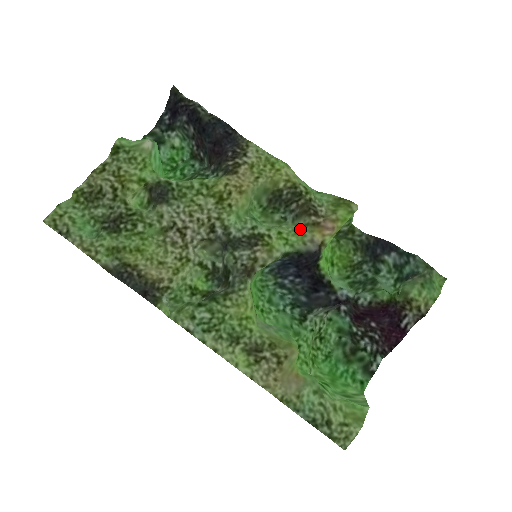
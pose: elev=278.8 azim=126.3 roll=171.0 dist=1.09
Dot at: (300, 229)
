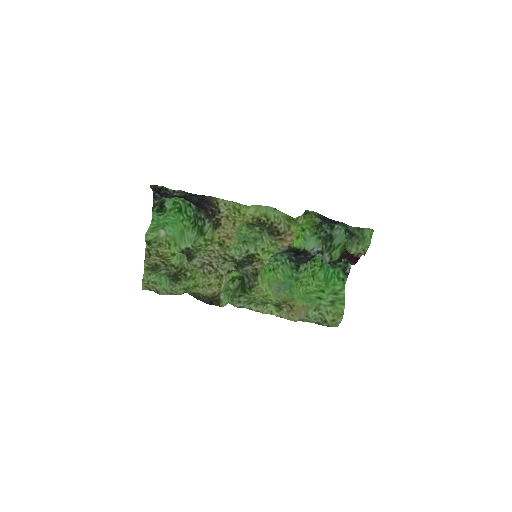
Dot at: (273, 242)
